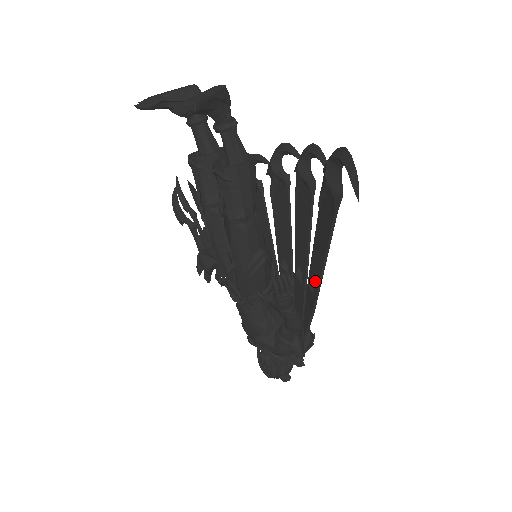
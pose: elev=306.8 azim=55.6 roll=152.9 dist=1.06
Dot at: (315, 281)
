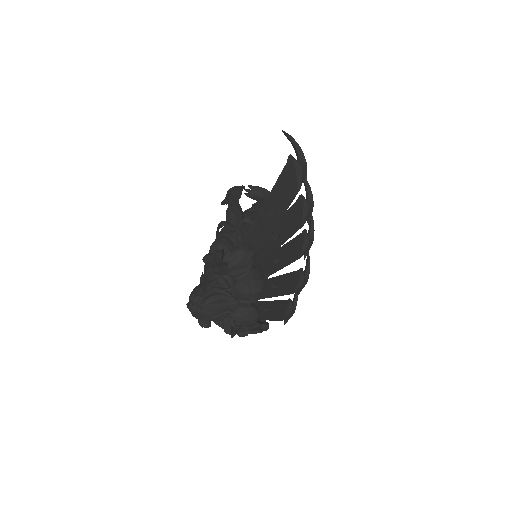
Dot at: (269, 208)
